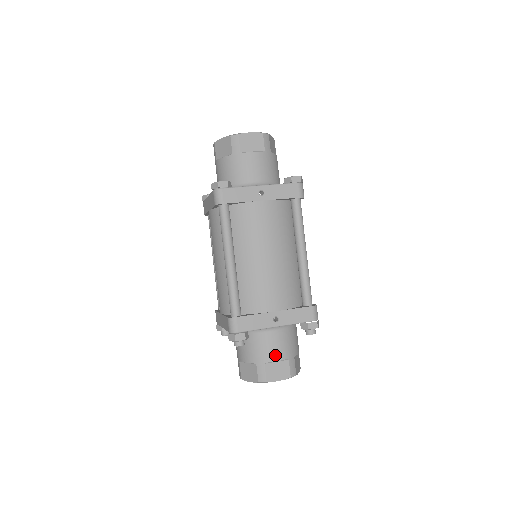
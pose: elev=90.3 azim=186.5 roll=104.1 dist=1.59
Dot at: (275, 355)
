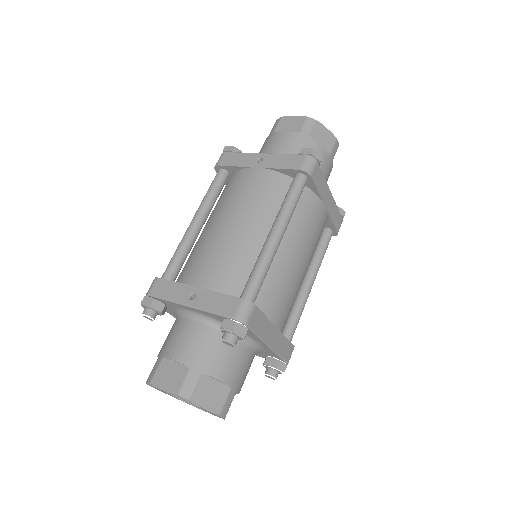
Dot at: (177, 351)
